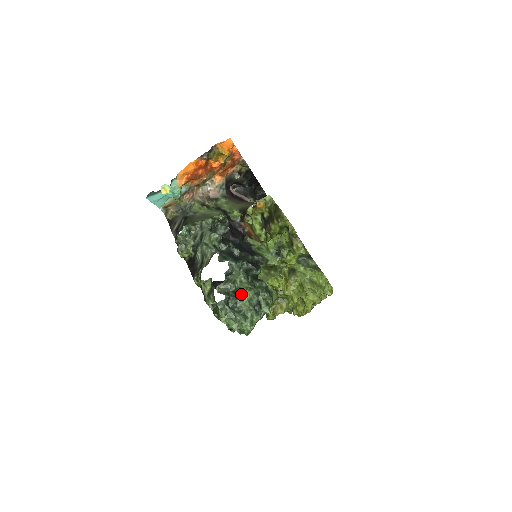
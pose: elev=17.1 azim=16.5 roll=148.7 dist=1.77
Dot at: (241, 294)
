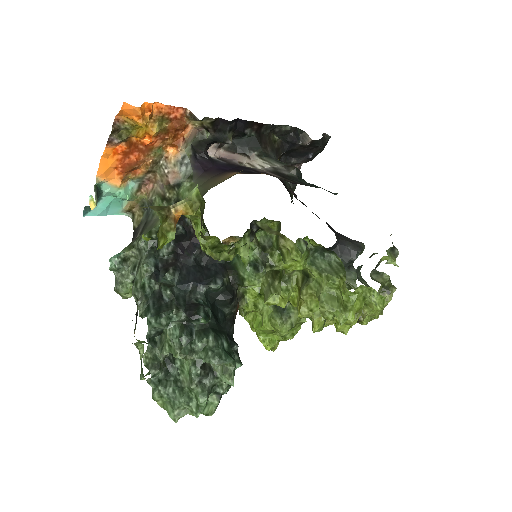
Dot at: (181, 361)
